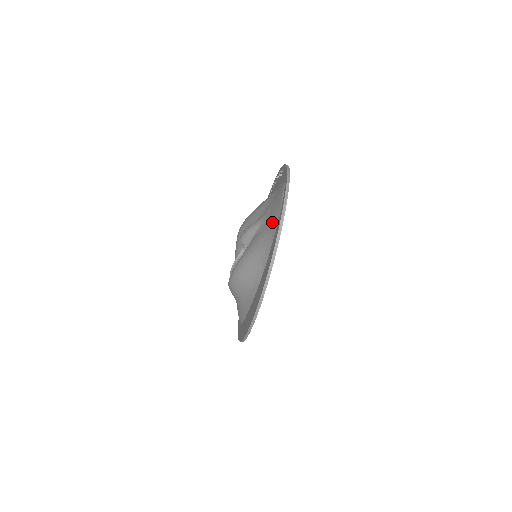
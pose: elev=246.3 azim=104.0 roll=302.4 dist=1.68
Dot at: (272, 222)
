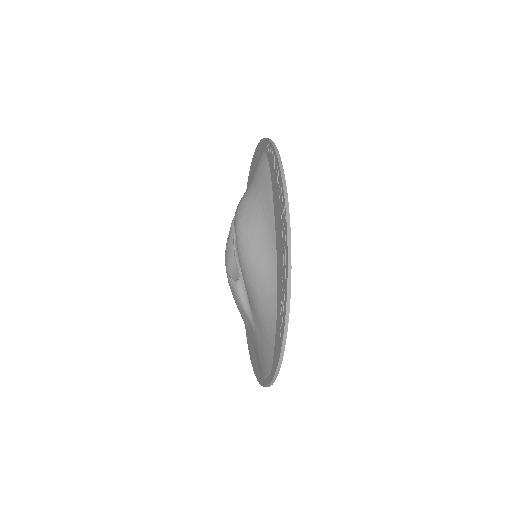
Dot at: occluded
